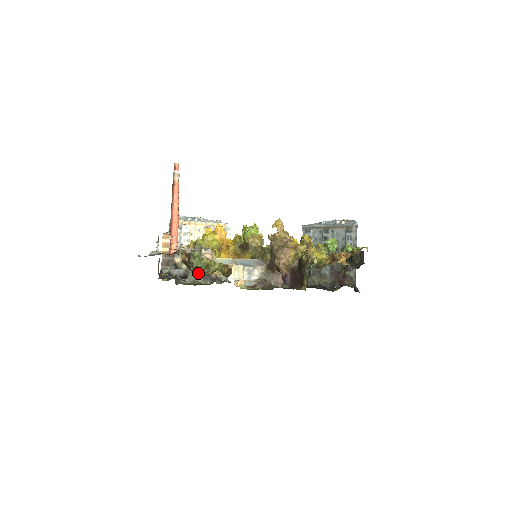
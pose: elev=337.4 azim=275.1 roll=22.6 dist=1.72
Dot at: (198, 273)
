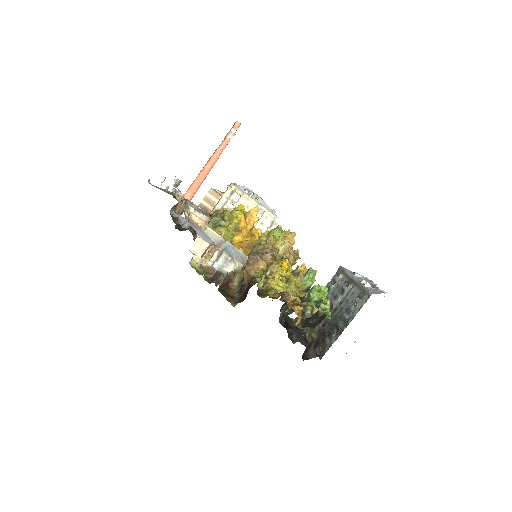
Dot at: occluded
